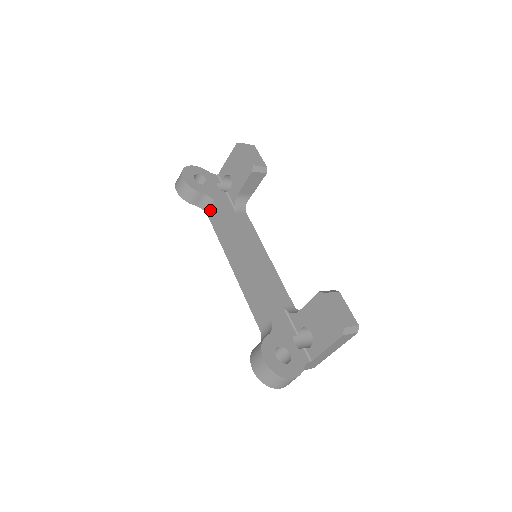
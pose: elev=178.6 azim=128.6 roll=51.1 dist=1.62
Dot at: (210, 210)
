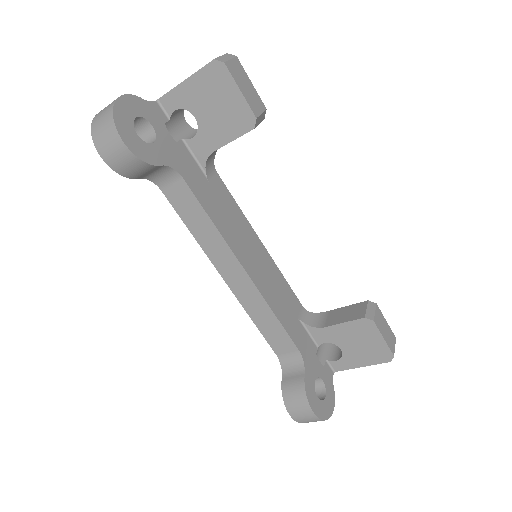
Dot at: (169, 185)
